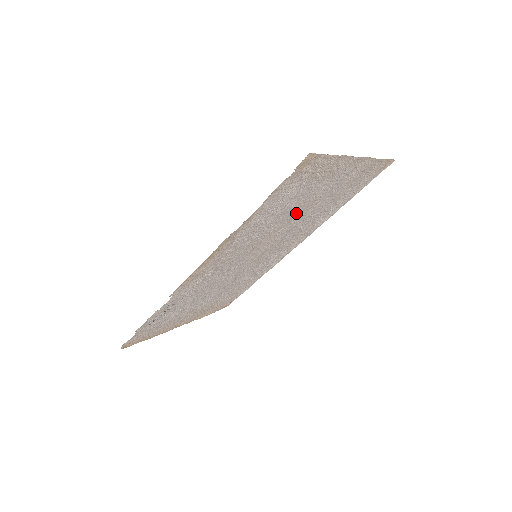
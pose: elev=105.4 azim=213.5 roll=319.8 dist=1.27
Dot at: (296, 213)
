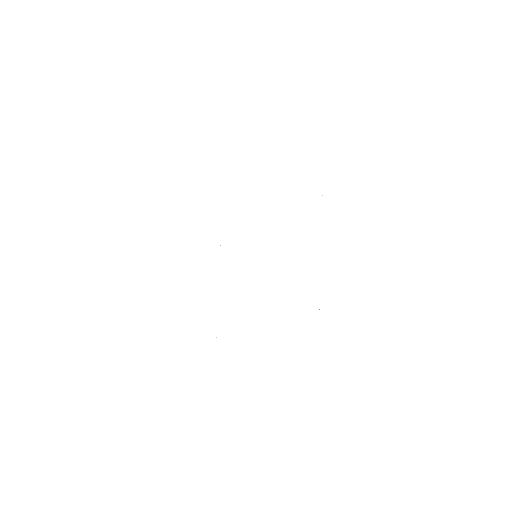
Dot at: occluded
